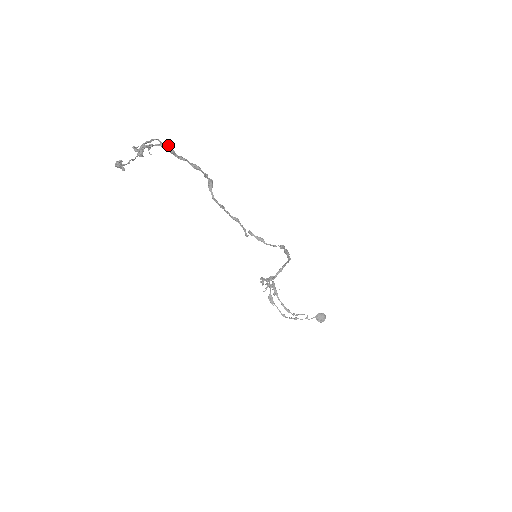
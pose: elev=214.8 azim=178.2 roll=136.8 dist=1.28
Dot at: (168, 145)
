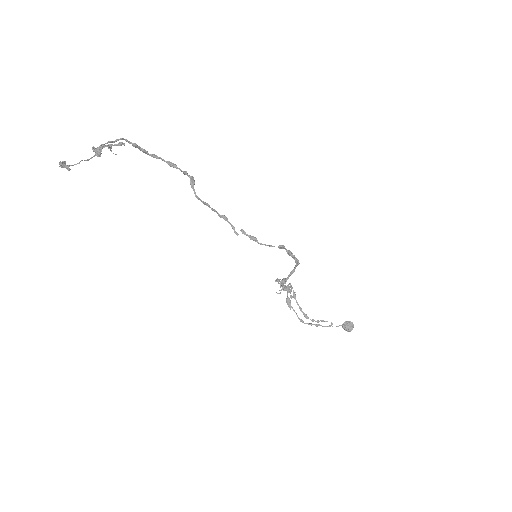
Dot at: occluded
